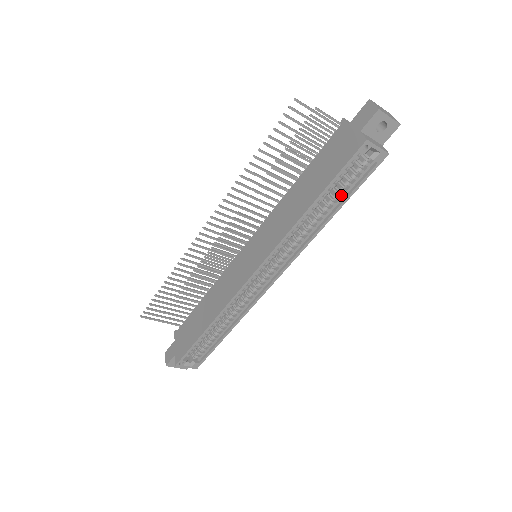
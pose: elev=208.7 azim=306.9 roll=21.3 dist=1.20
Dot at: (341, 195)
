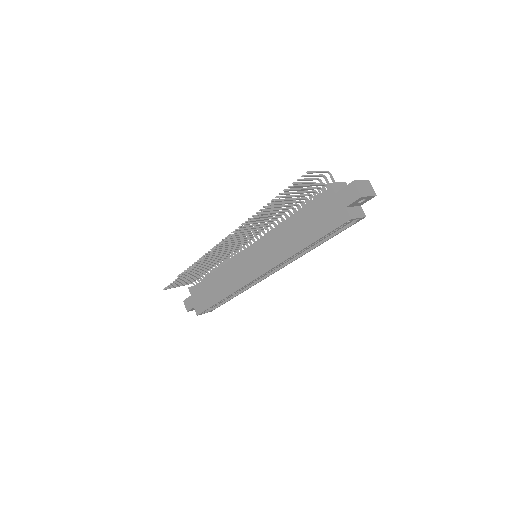
Dot at: (327, 235)
